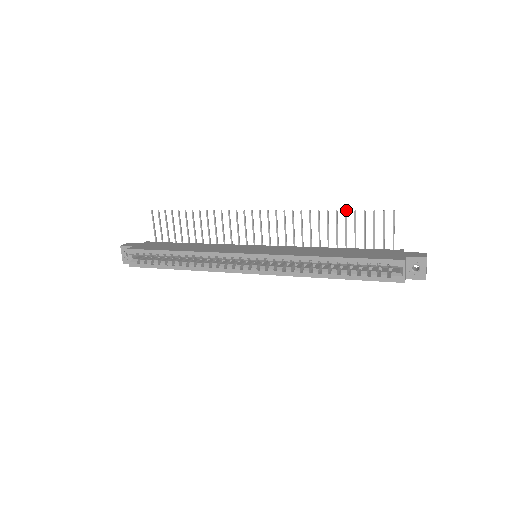
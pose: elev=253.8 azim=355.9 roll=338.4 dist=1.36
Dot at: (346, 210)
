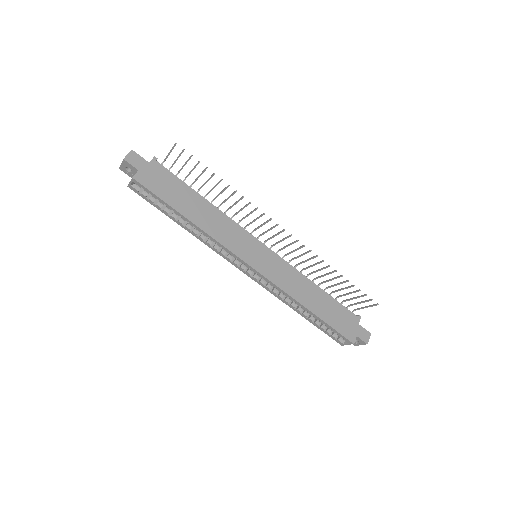
Dot at: occluded
